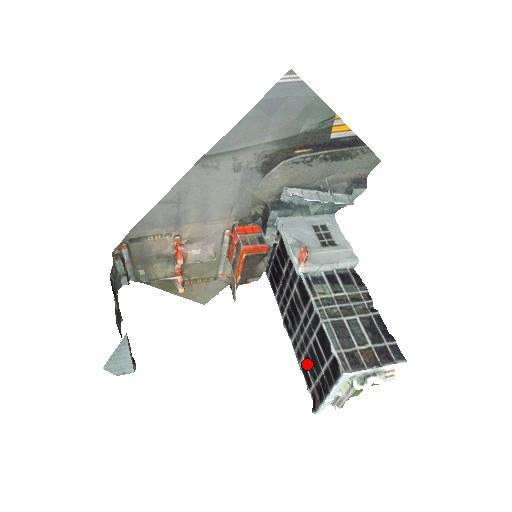
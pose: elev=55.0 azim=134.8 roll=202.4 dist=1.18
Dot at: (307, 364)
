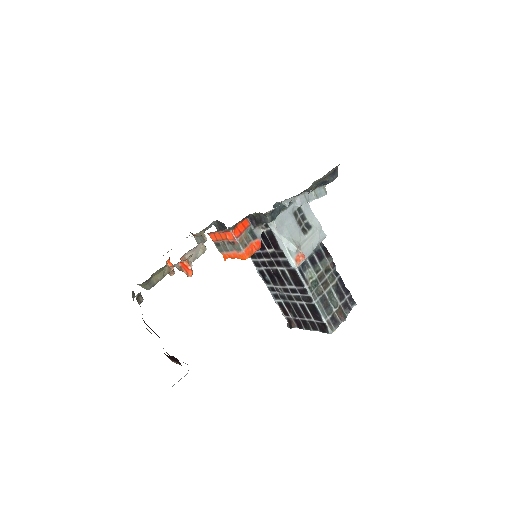
Dot at: (286, 306)
